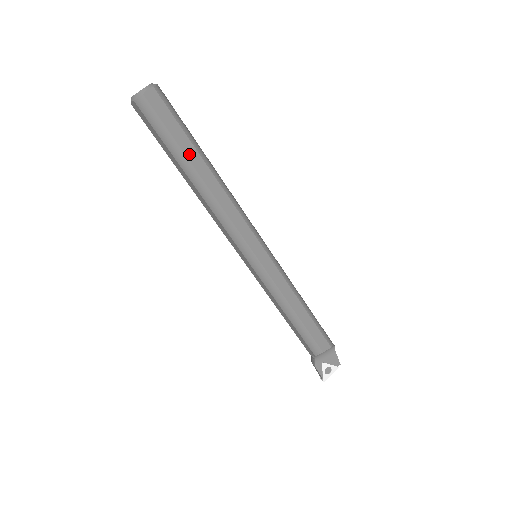
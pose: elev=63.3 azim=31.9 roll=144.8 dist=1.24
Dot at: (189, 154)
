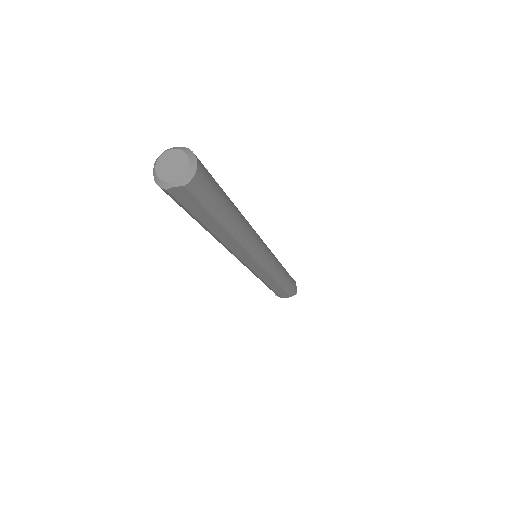
Dot at: (209, 225)
